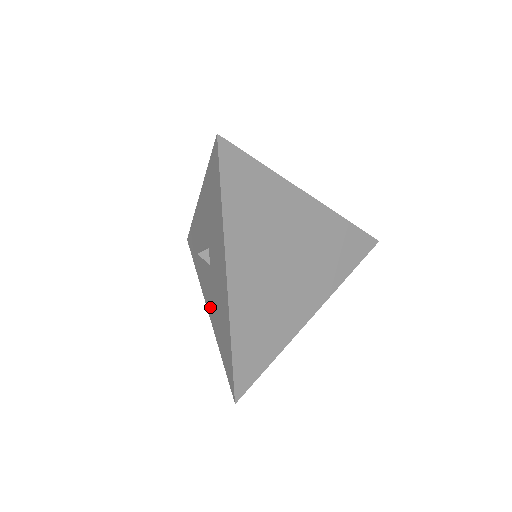
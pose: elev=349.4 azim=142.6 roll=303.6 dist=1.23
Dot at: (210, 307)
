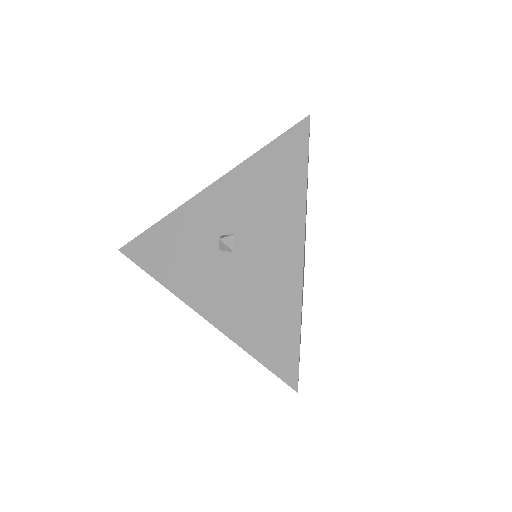
Dot at: (216, 305)
